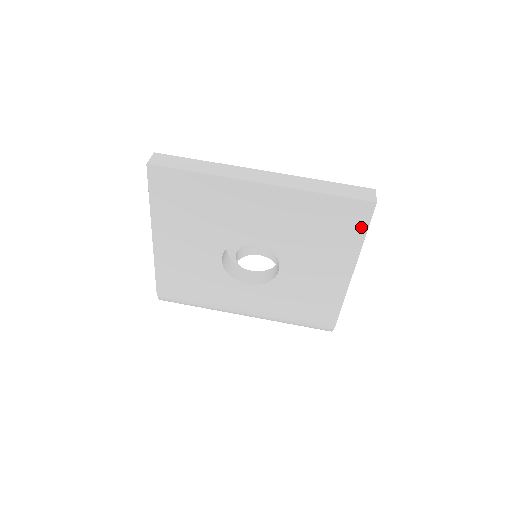
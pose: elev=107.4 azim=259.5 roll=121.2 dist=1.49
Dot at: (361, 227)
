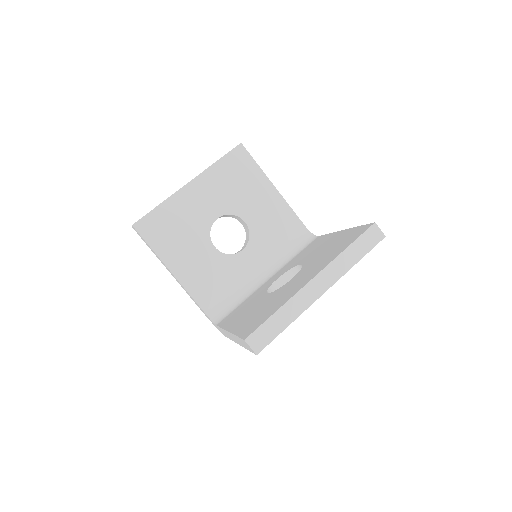
Dot at: occluded
